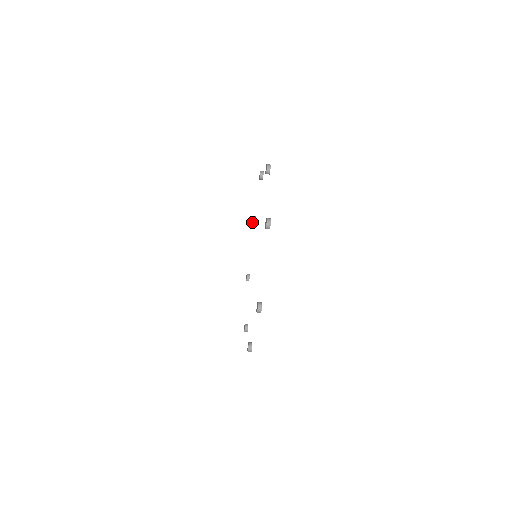
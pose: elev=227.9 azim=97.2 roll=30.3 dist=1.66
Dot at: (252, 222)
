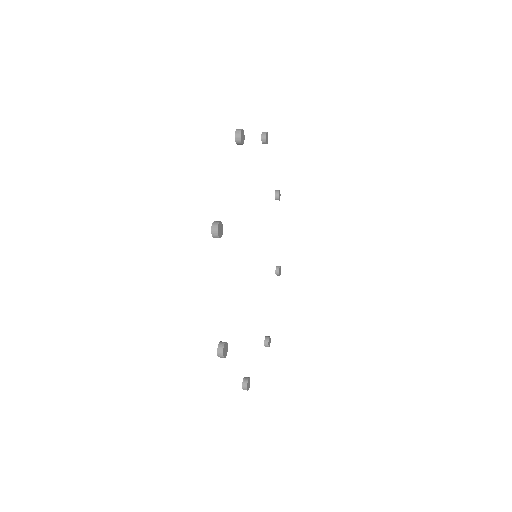
Dot at: (275, 199)
